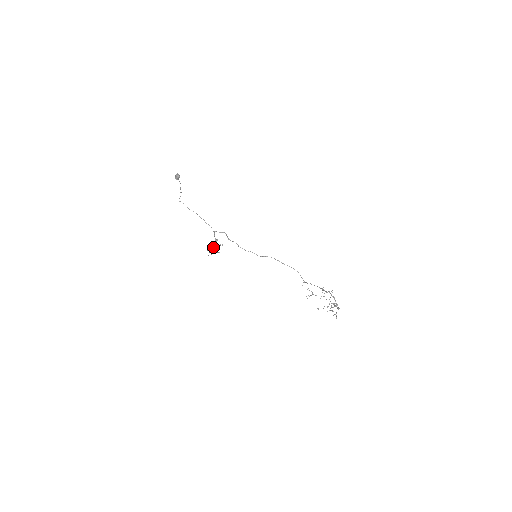
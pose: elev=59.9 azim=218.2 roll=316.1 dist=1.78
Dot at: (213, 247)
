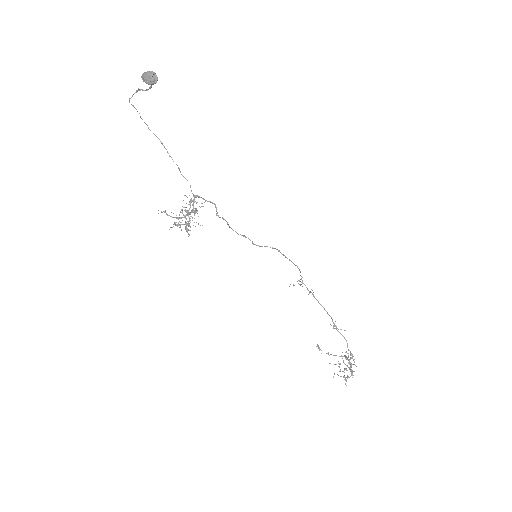
Dot at: (185, 223)
